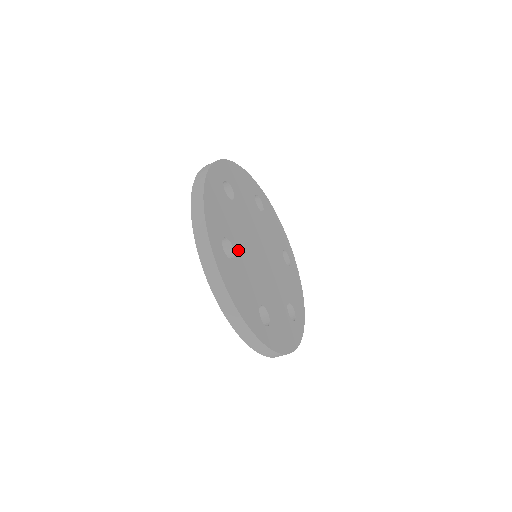
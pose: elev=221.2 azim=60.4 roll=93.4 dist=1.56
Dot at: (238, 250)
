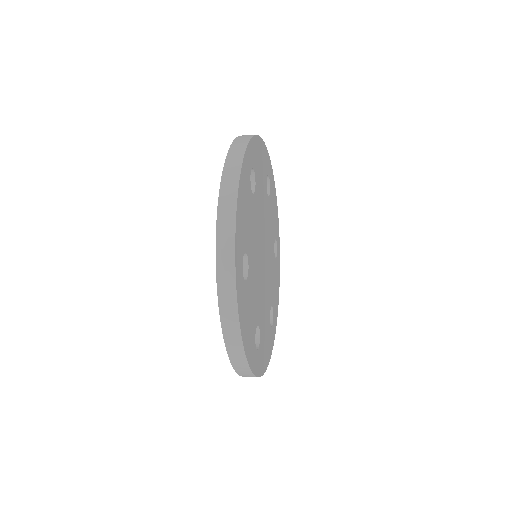
Dot at: (251, 263)
